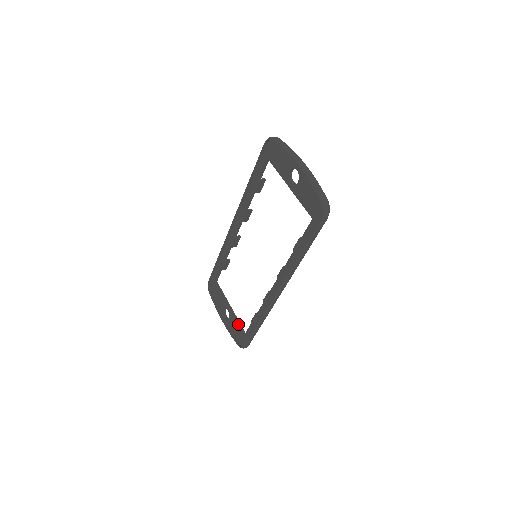
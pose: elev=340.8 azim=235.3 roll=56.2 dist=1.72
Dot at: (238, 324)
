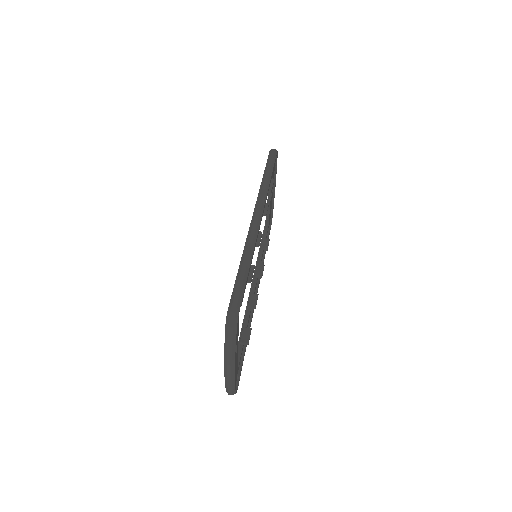
Dot at: (267, 214)
